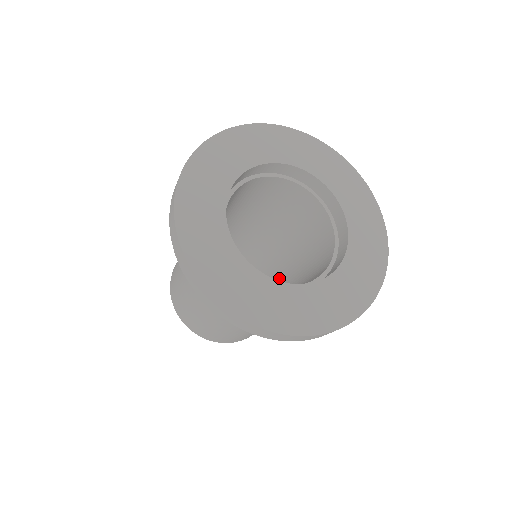
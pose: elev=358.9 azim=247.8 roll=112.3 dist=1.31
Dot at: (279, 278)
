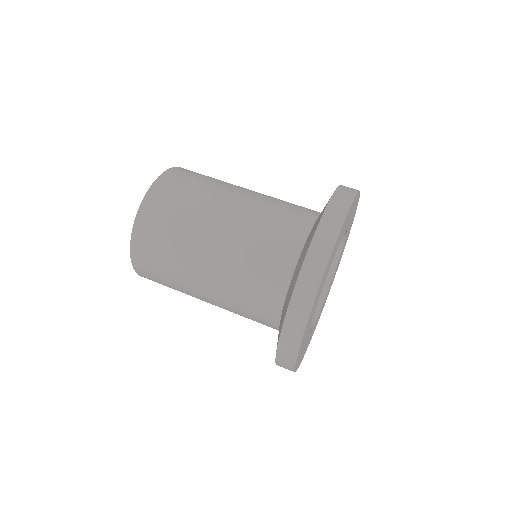
Dot at: occluded
